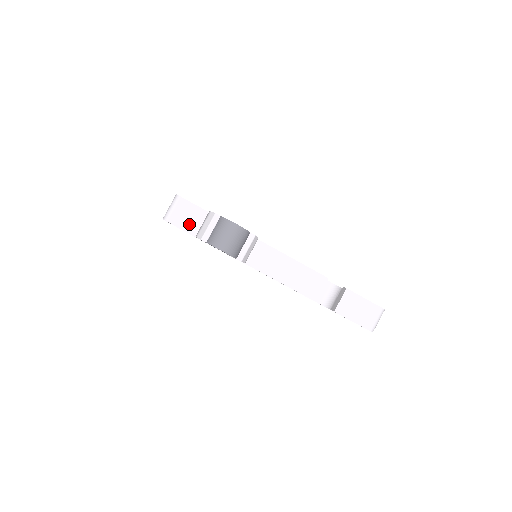
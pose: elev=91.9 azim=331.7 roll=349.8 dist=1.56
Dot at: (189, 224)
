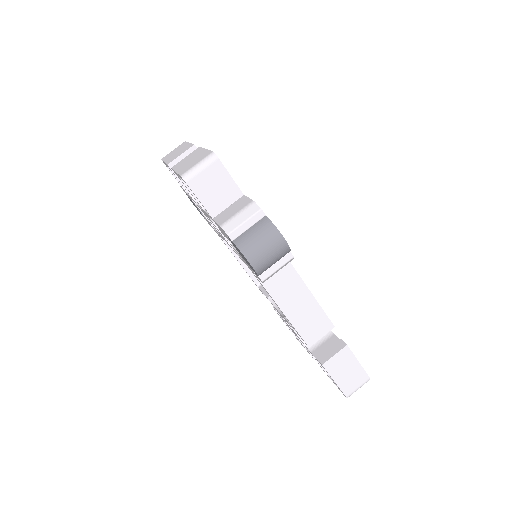
Dot at: (212, 199)
